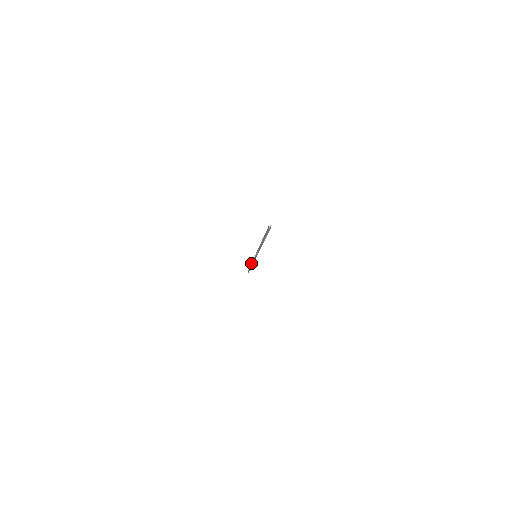
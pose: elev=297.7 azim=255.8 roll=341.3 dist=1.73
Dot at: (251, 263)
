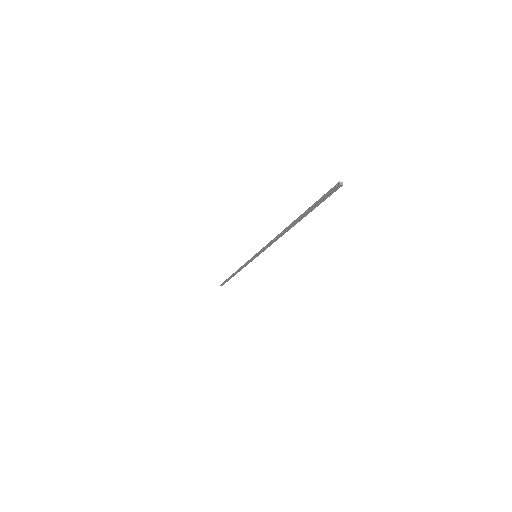
Dot at: occluded
